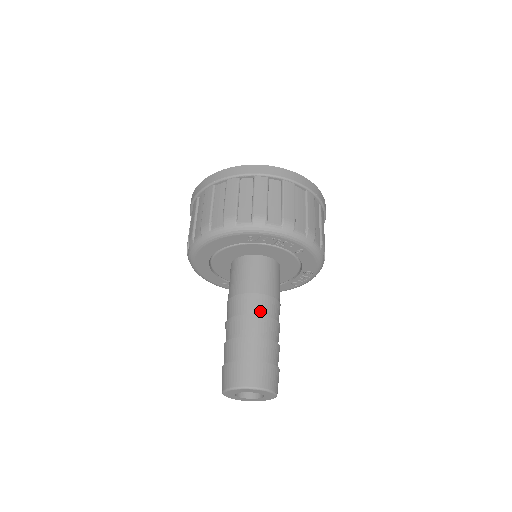
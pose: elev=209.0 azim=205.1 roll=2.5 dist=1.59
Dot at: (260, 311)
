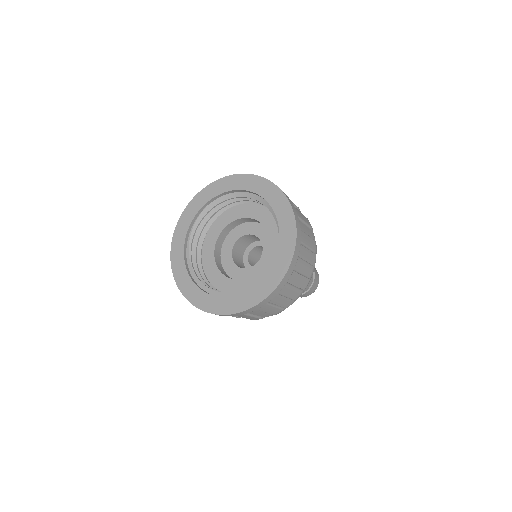
Dot at: occluded
